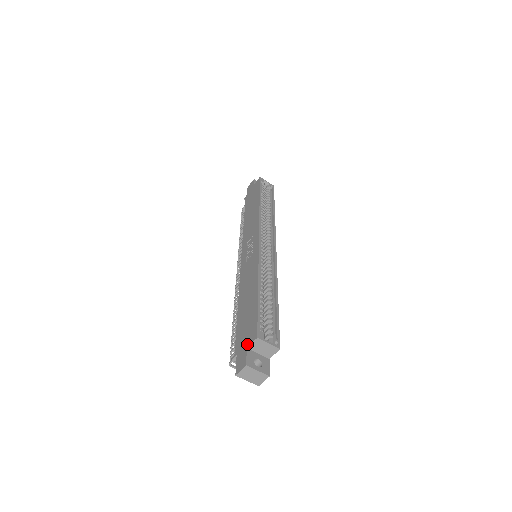
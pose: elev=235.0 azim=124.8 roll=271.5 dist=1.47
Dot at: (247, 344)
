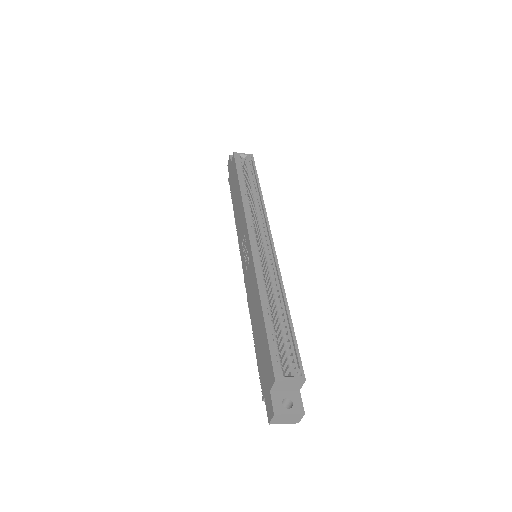
Dot at: (269, 386)
